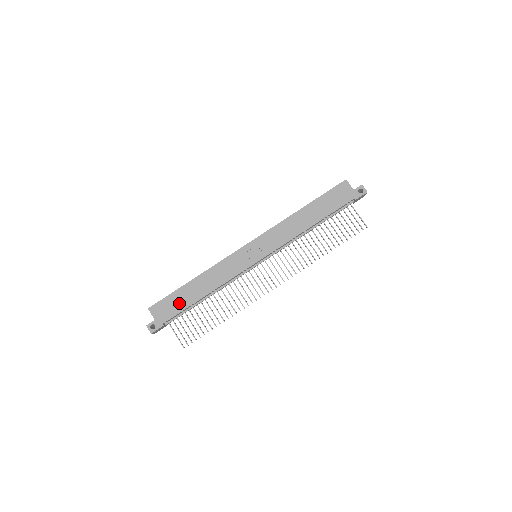
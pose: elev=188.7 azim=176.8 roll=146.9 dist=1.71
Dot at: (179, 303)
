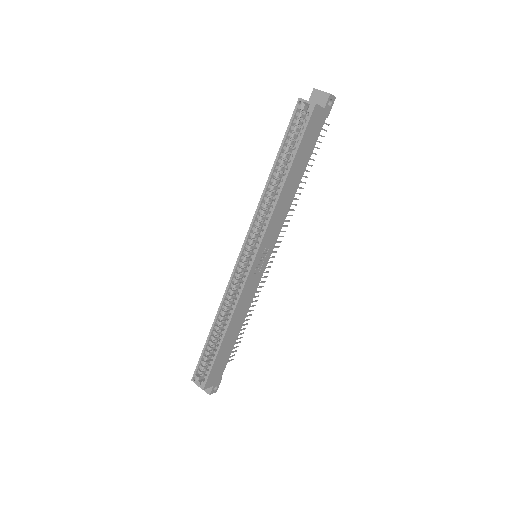
Dot at: (224, 358)
